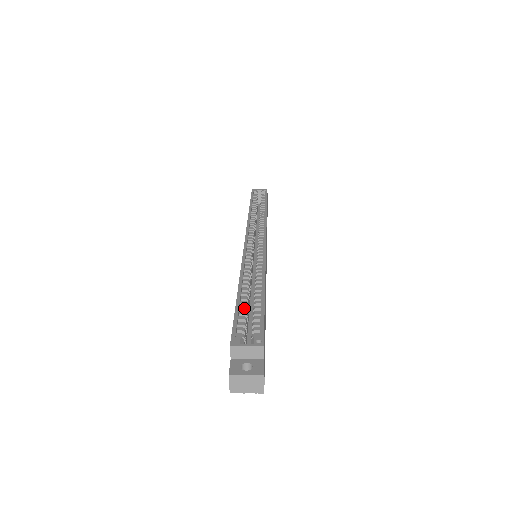
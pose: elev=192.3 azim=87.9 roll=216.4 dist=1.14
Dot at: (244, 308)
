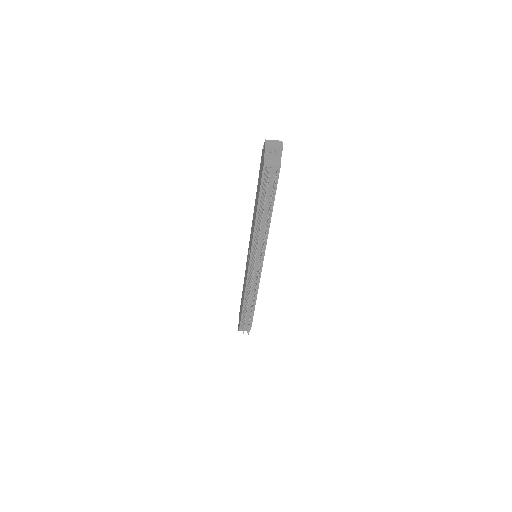
Dot at: occluded
